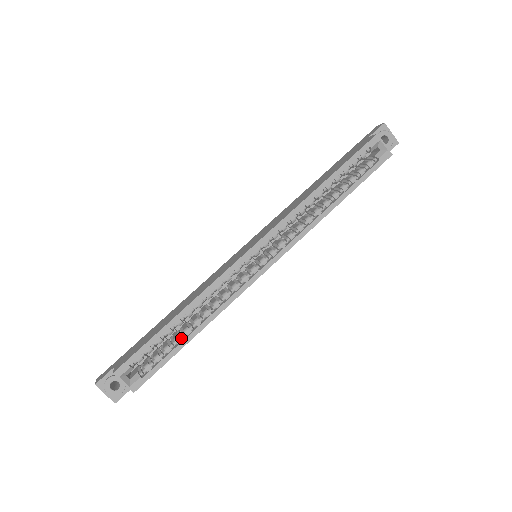
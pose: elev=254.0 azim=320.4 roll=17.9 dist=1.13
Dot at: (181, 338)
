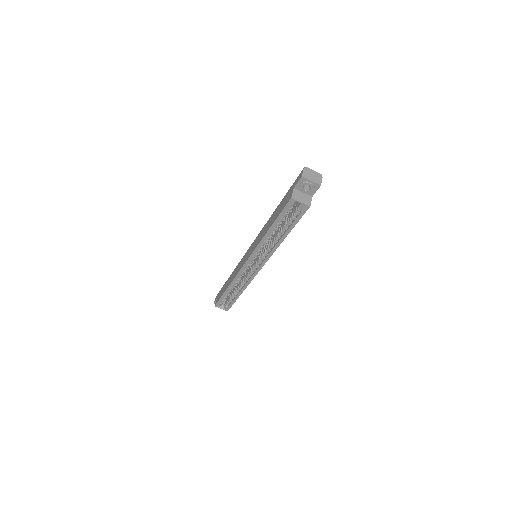
Dot at: (236, 294)
